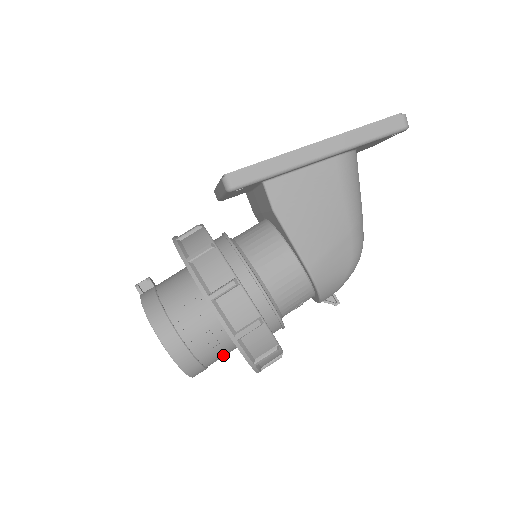
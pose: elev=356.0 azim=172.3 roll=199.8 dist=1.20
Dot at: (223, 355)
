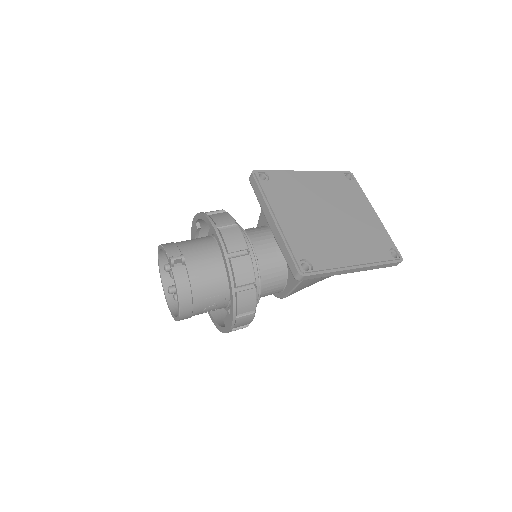
Dot at: occluded
